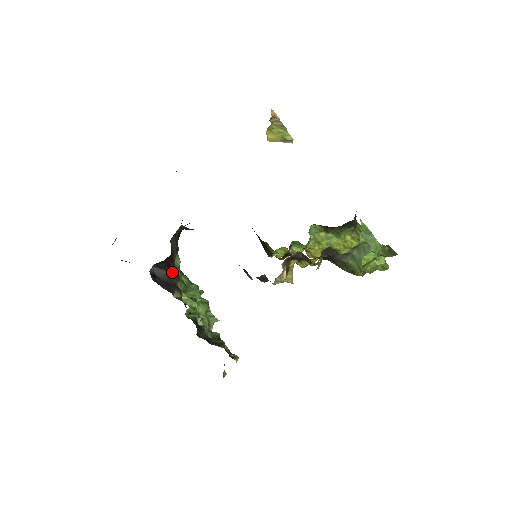
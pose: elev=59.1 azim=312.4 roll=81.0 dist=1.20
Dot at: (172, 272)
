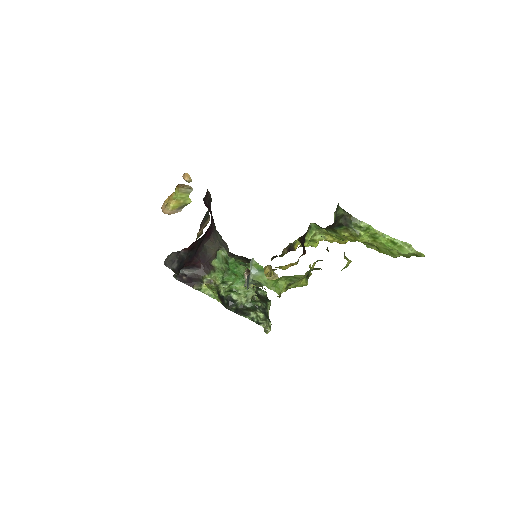
Dot at: (201, 269)
